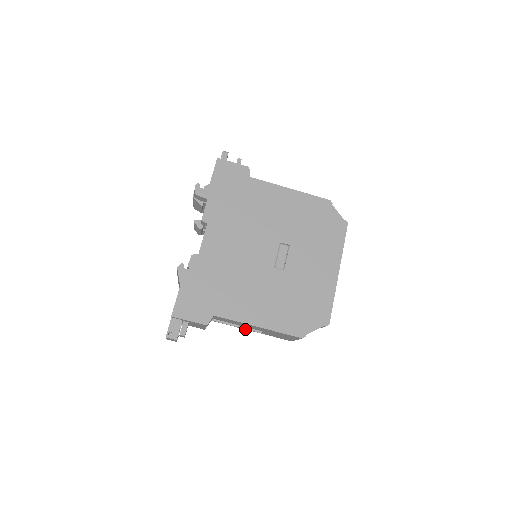
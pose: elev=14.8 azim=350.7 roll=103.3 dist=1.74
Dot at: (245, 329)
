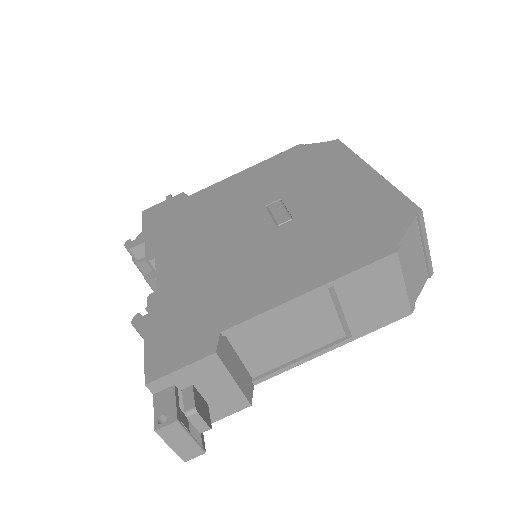
Dot at: (318, 355)
